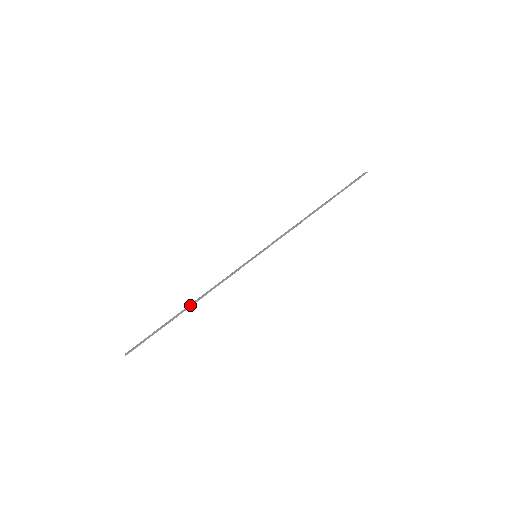
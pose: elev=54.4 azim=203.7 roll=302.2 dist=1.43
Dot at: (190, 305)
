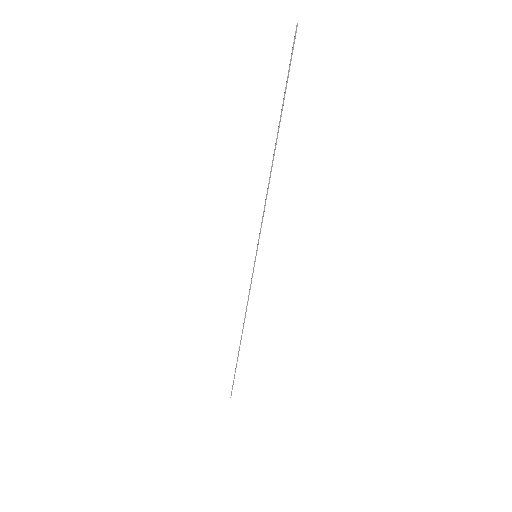
Dot at: occluded
